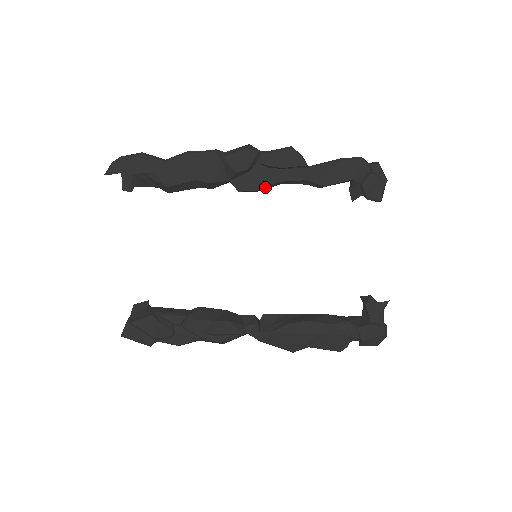
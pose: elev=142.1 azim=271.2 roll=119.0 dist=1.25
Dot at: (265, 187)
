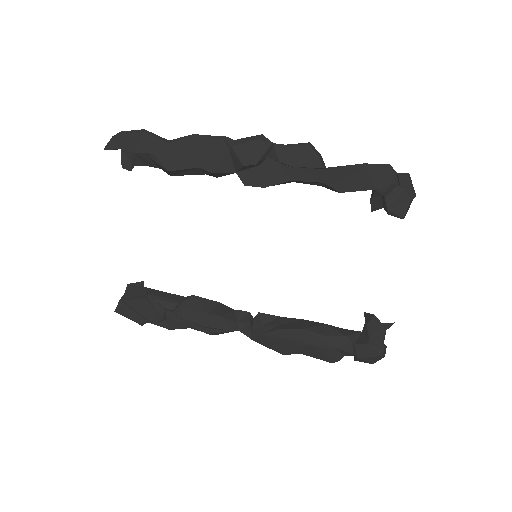
Dot at: (274, 184)
